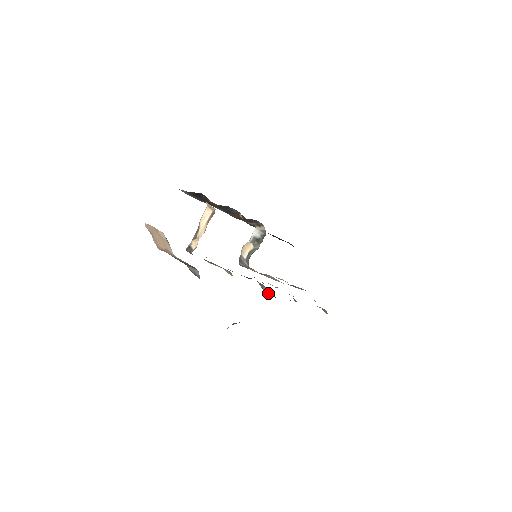
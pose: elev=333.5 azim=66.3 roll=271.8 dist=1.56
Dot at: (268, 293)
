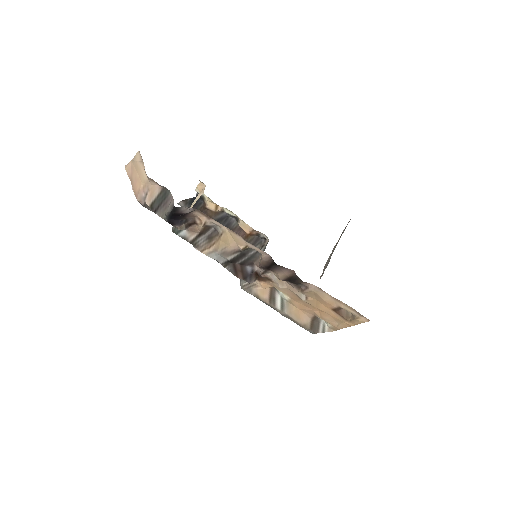
Dot at: (264, 259)
